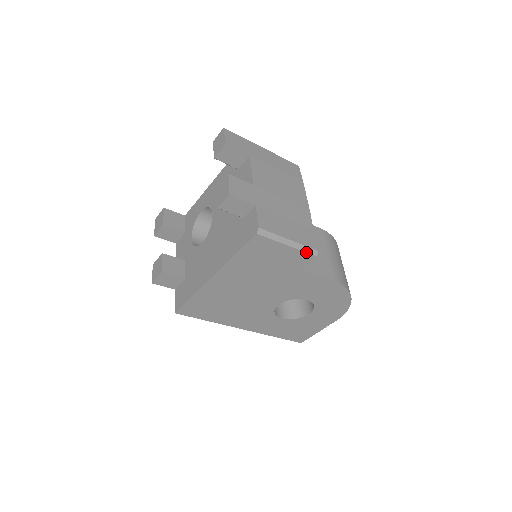
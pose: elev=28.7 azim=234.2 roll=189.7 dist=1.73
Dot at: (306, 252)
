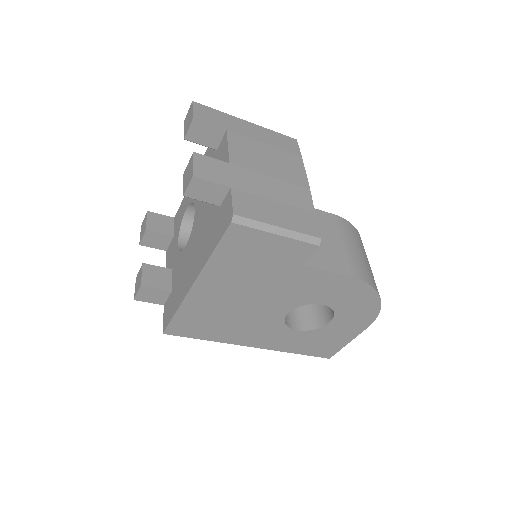
Dot at: (304, 241)
